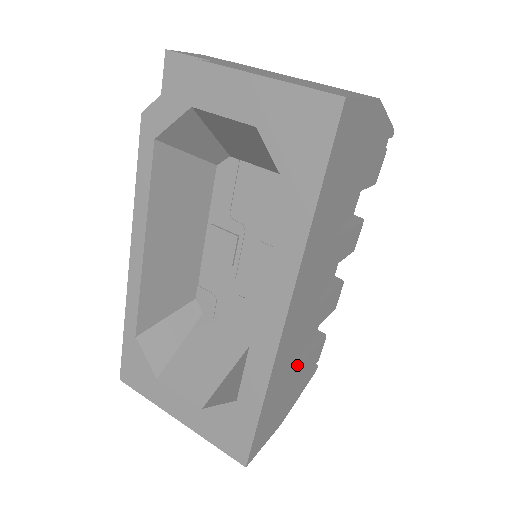
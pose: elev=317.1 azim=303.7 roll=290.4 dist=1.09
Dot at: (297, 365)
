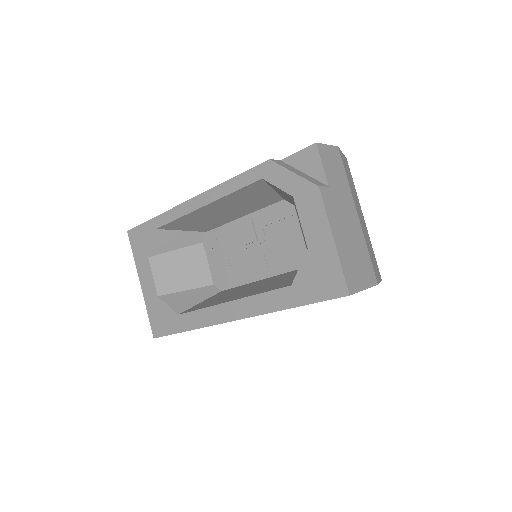
Dot at: occluded
